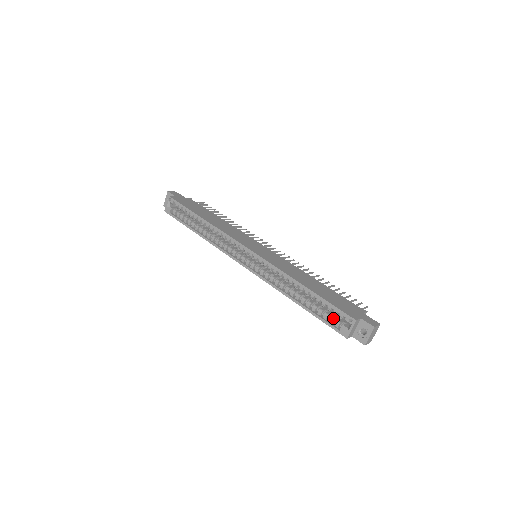
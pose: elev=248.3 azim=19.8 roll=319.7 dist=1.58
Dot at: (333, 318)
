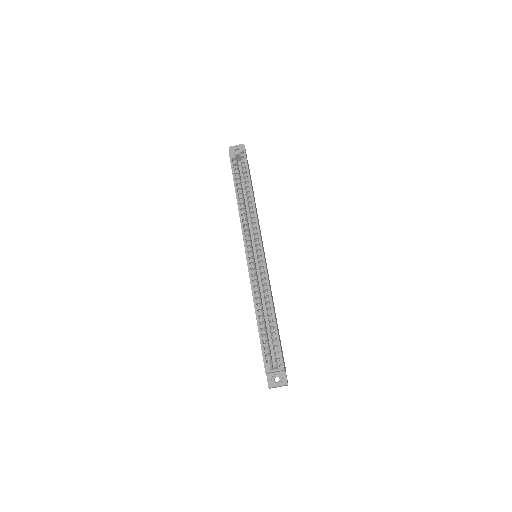
Dot at: occluded
